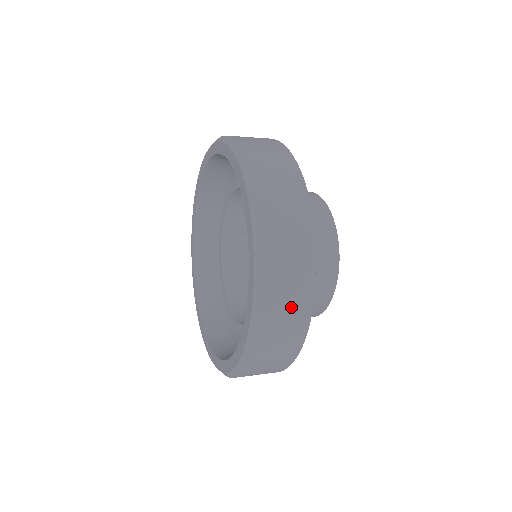
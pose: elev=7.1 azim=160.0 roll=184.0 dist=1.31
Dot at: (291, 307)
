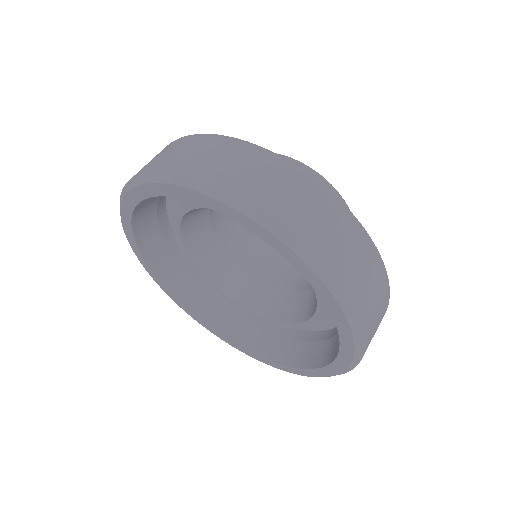
Dot at: (376, 330)
